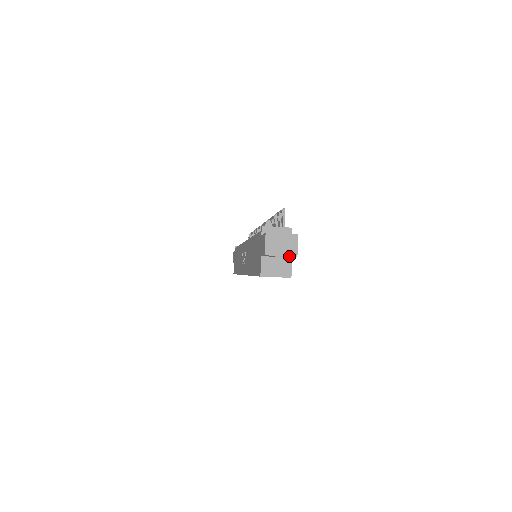
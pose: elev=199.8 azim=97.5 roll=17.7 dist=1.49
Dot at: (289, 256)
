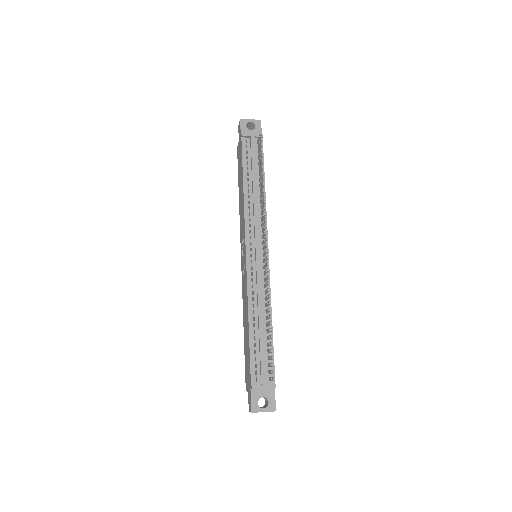
Dot at: occluded
